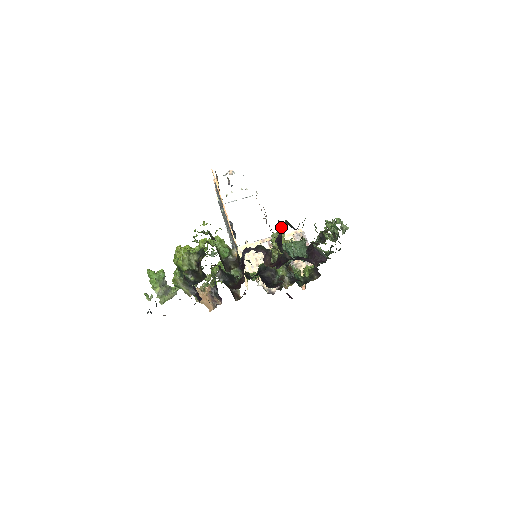
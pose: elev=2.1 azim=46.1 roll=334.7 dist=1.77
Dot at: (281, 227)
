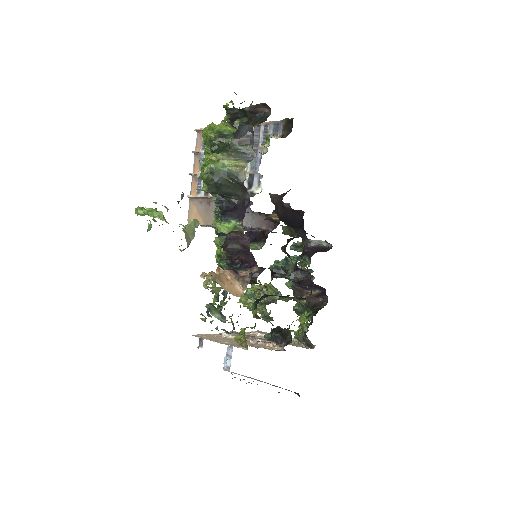
Dot at: (279, 195)
